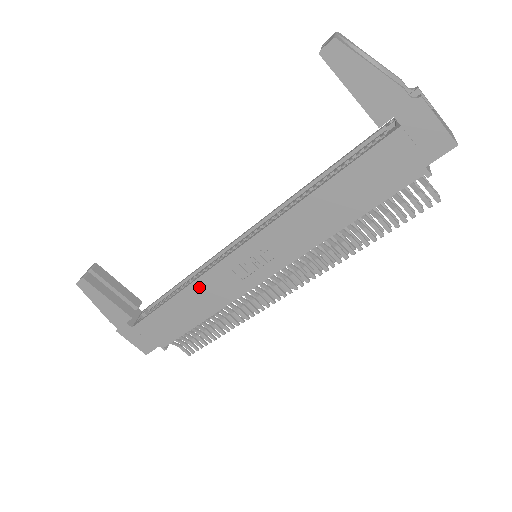
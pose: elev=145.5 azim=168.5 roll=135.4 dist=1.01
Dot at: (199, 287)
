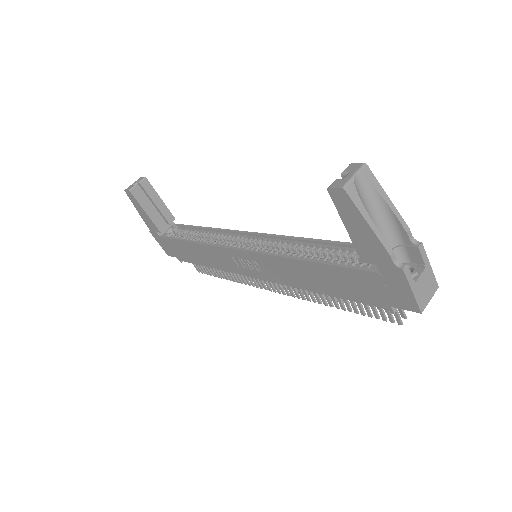
Dot at: (208, 249)
